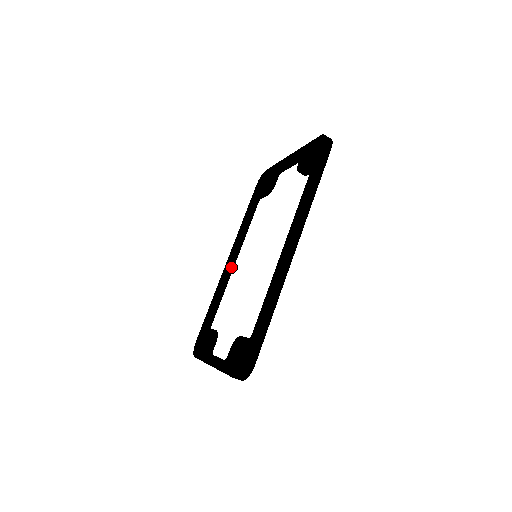
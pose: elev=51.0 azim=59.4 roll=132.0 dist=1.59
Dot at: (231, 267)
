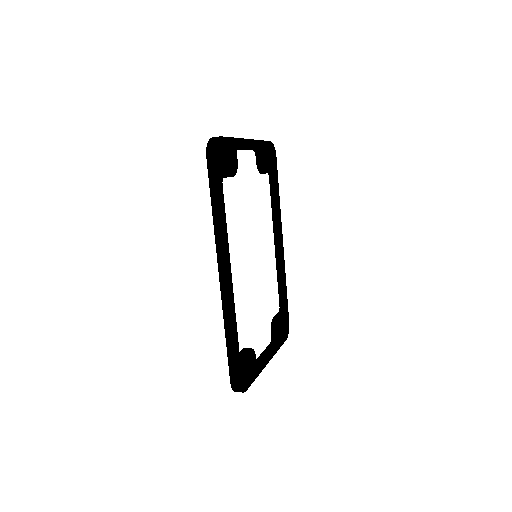
Dot at: (278, 250)
